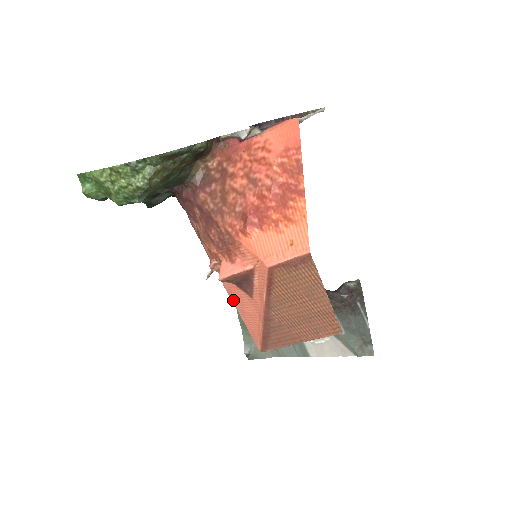
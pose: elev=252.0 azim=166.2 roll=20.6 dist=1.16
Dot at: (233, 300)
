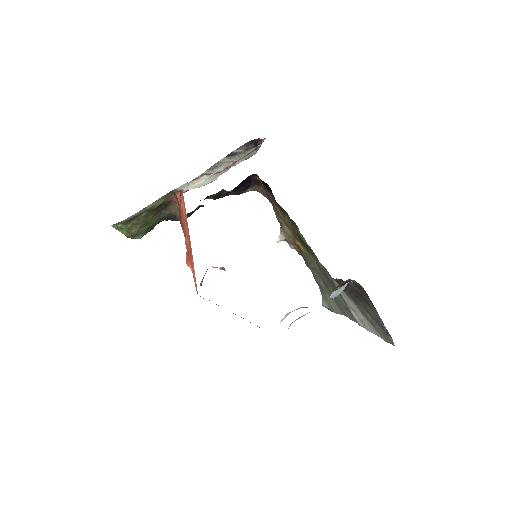
Dot at: occluded
